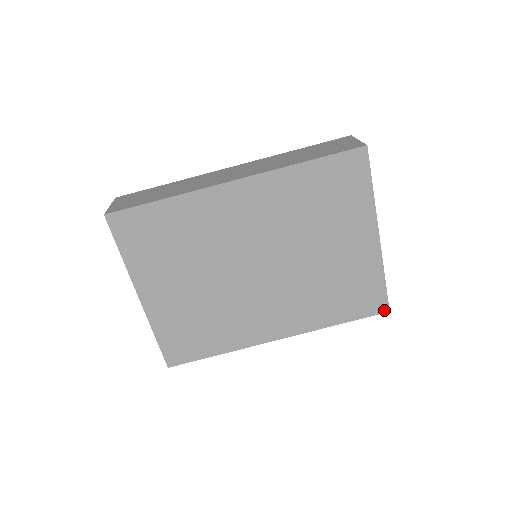
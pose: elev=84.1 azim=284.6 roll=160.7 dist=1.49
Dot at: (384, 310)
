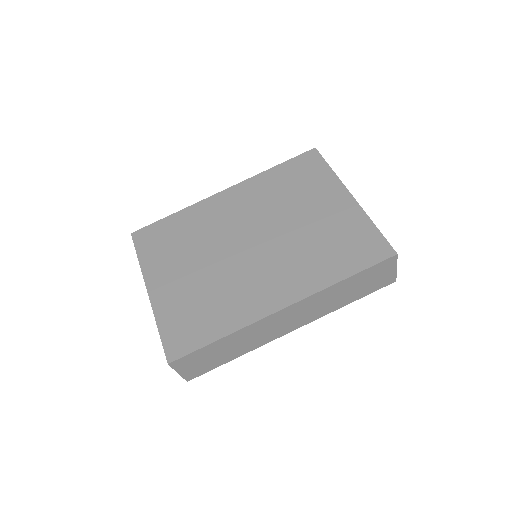
Dot at: (390, 254)
